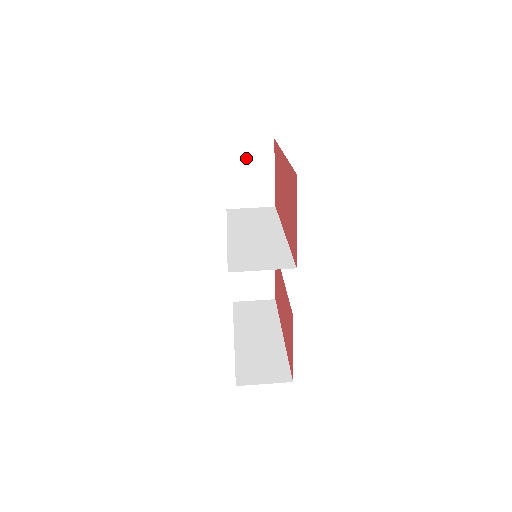
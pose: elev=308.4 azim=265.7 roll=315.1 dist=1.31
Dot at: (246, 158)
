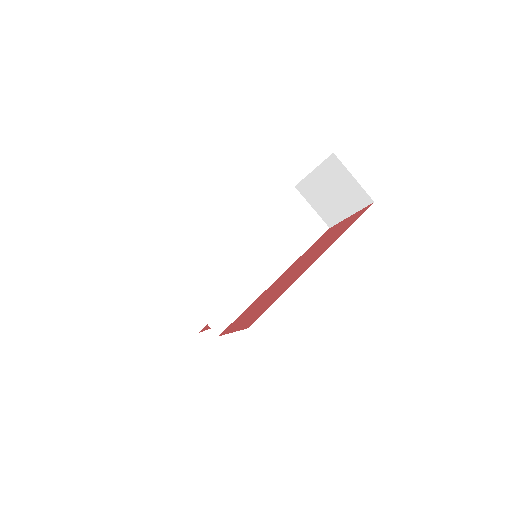
Dot at: (340, 183)
